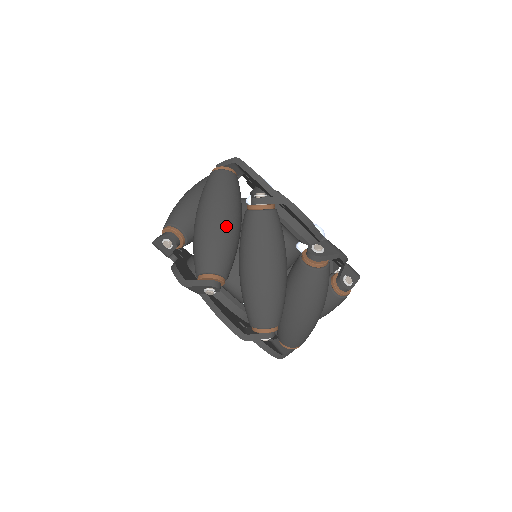
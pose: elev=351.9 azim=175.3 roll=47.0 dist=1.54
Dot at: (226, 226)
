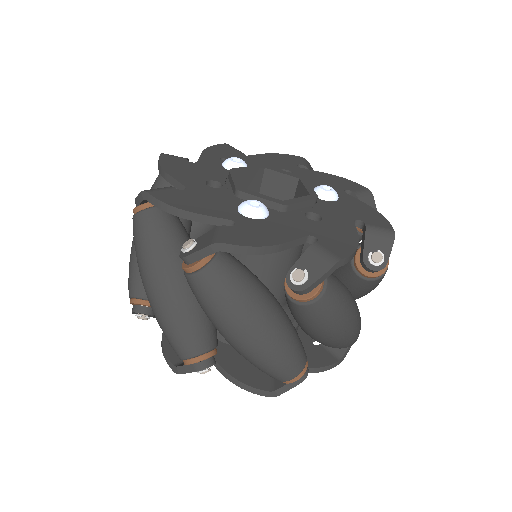
Dot at: occluded
